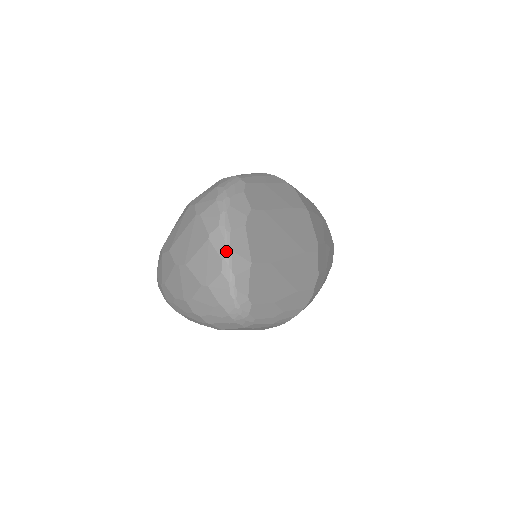
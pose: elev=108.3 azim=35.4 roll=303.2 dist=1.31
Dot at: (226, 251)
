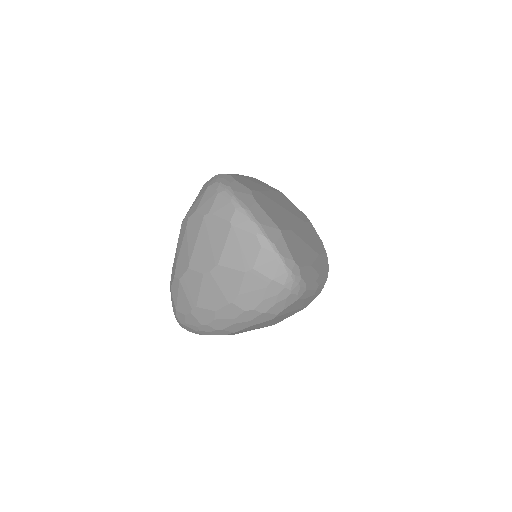
Dot at: (255, 226)
